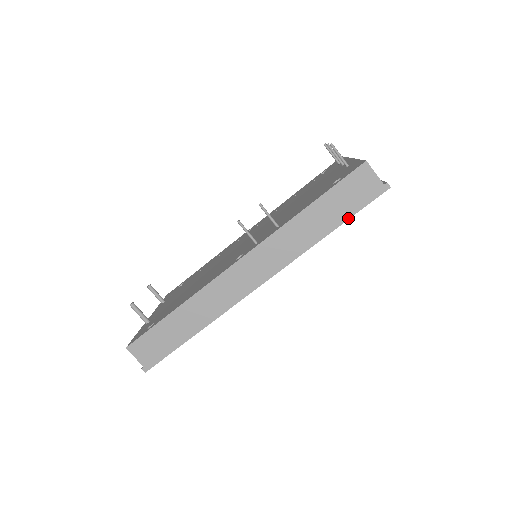
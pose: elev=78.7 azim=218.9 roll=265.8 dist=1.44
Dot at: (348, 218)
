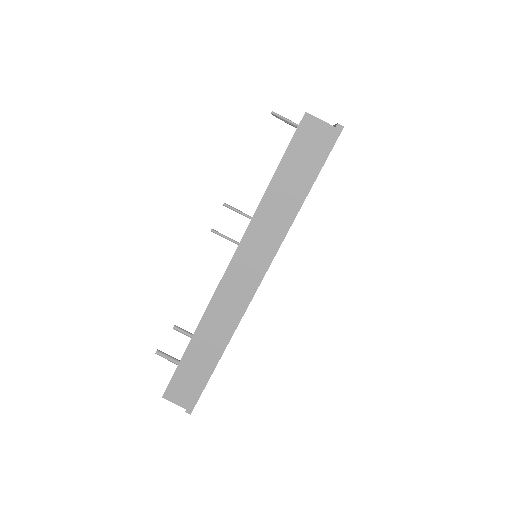
Dot at: (315, 178)
